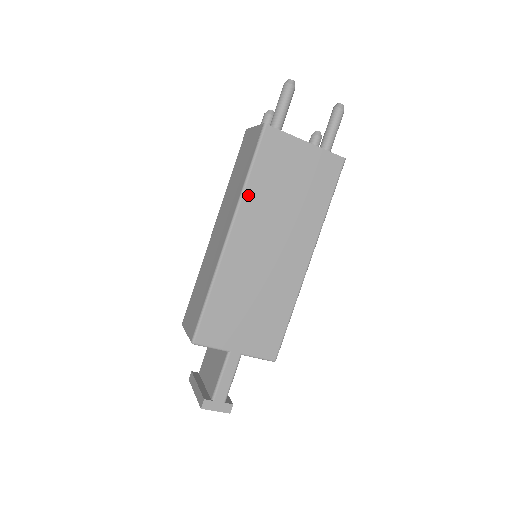
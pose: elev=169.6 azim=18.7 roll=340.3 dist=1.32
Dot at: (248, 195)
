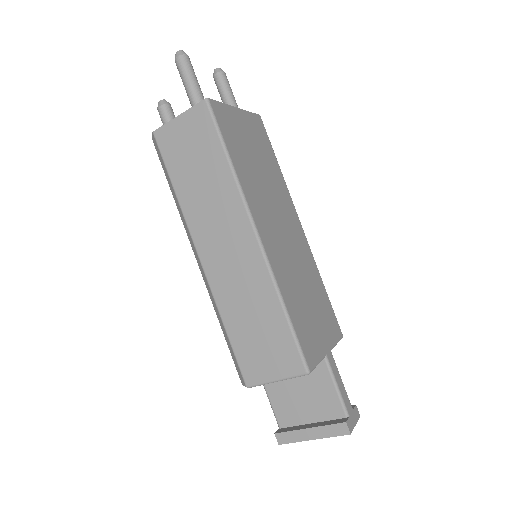
Dot at: (242, 182)
